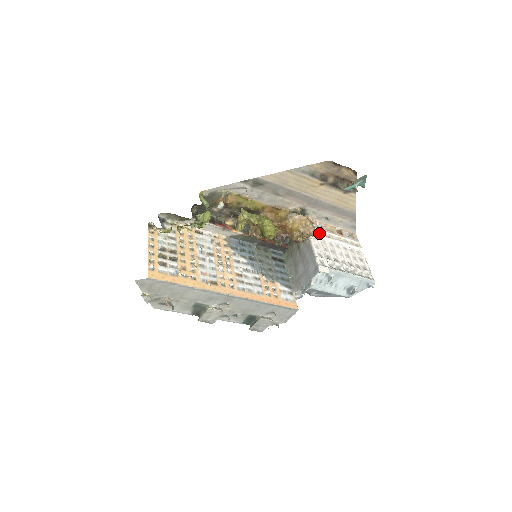
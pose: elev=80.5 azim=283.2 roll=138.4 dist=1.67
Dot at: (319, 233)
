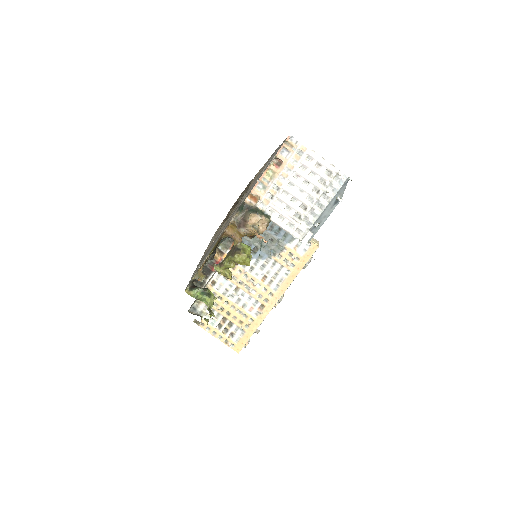
Dot at: (269, 200)
